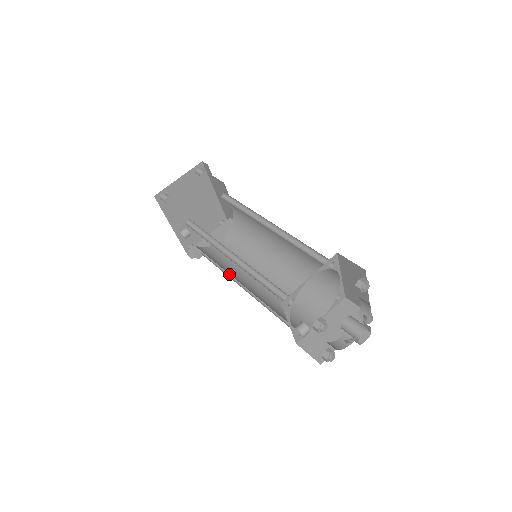
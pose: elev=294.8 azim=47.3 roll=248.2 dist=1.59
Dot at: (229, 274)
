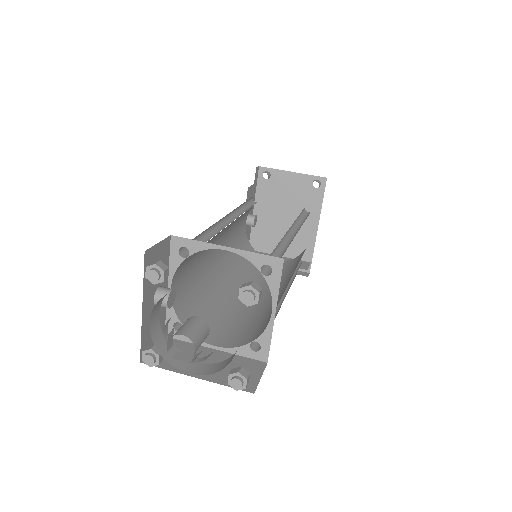
Dot at: occluded
